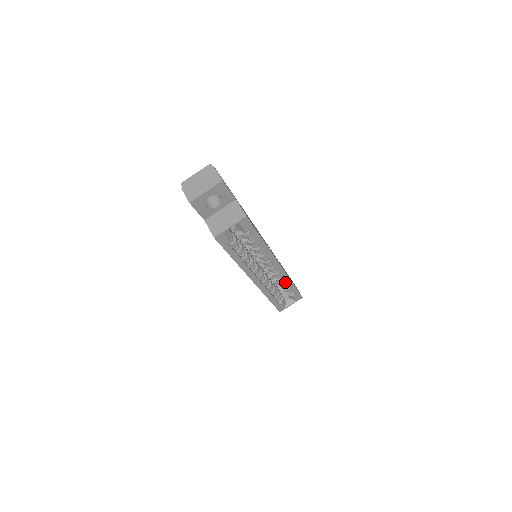
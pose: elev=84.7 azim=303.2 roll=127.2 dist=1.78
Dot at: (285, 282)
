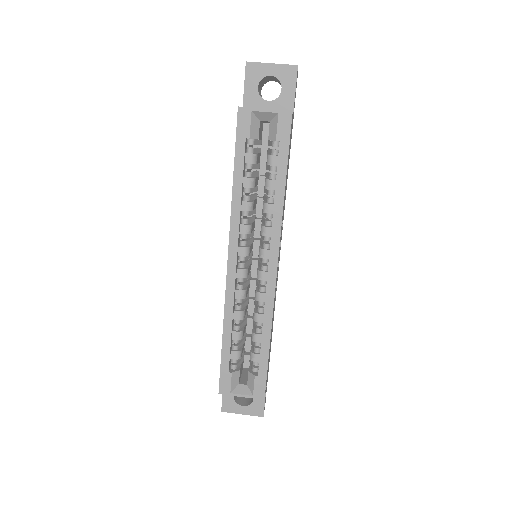
Dot at: occluded
